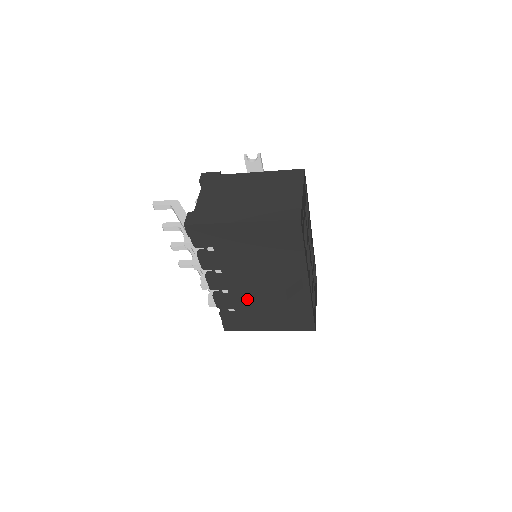
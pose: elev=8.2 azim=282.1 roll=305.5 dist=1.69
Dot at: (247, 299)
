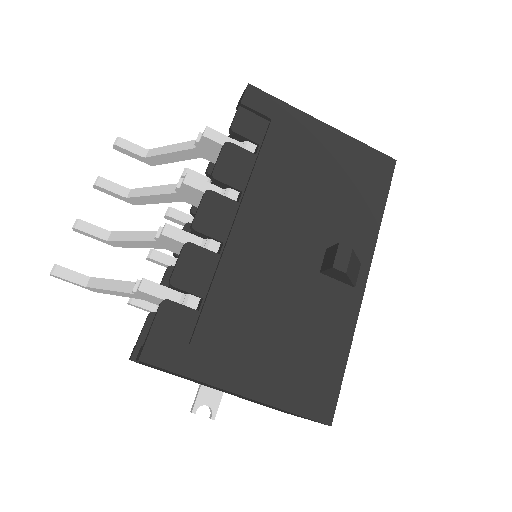
Dot at: (250, 276)
